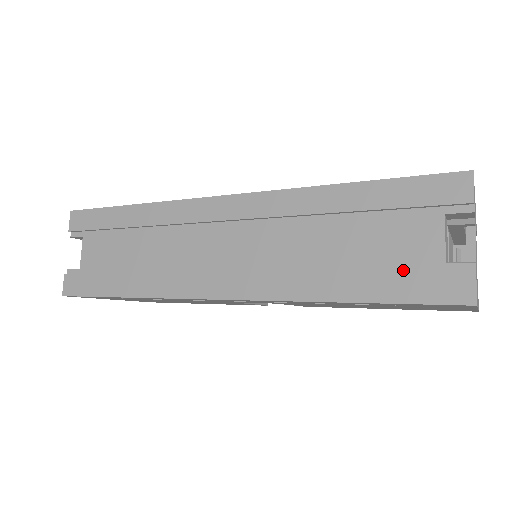
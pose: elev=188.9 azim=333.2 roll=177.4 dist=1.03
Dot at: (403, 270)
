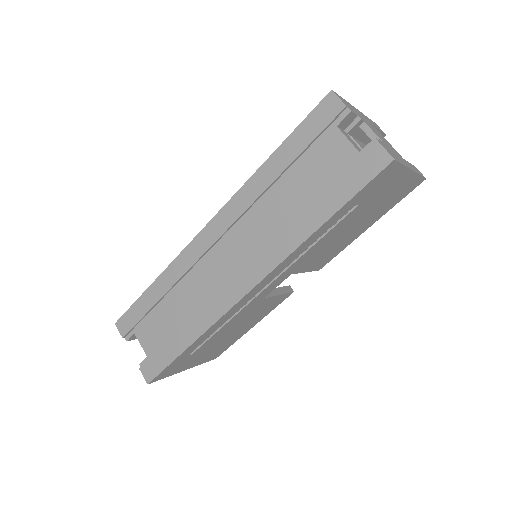
Dot at: (340, 177)
